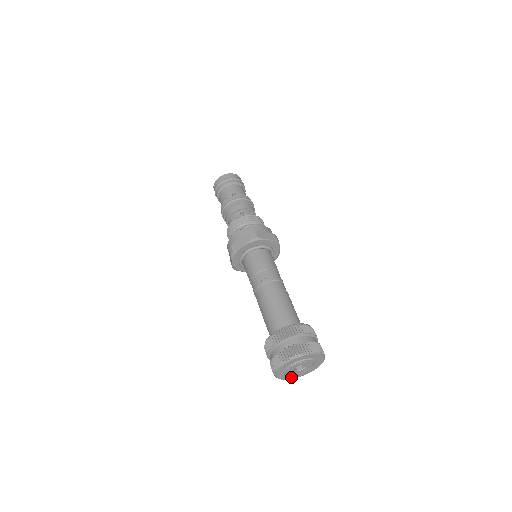
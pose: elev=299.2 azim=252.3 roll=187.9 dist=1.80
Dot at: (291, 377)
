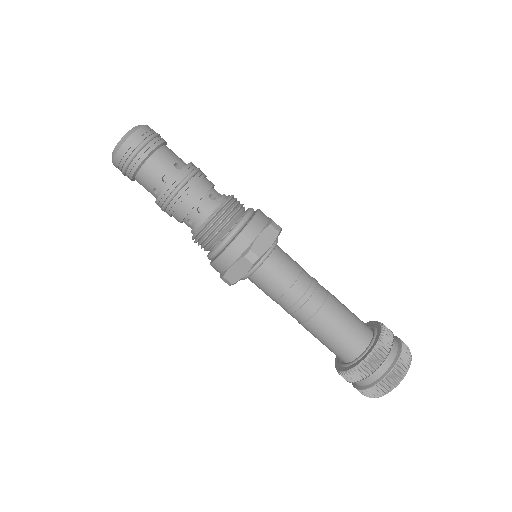
Dot at: occluded
